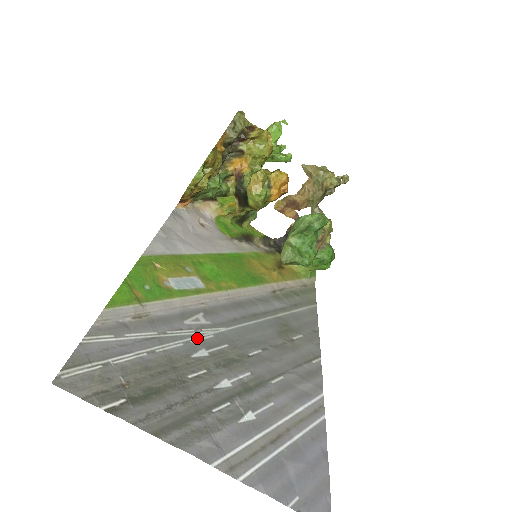
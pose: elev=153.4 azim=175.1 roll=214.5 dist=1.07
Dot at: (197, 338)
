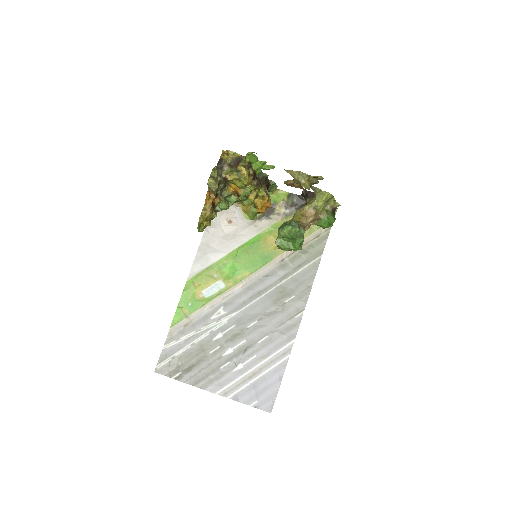
Dot at: (217, 327)
